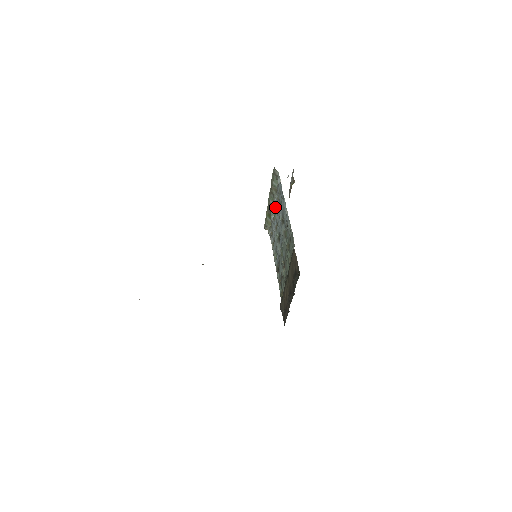
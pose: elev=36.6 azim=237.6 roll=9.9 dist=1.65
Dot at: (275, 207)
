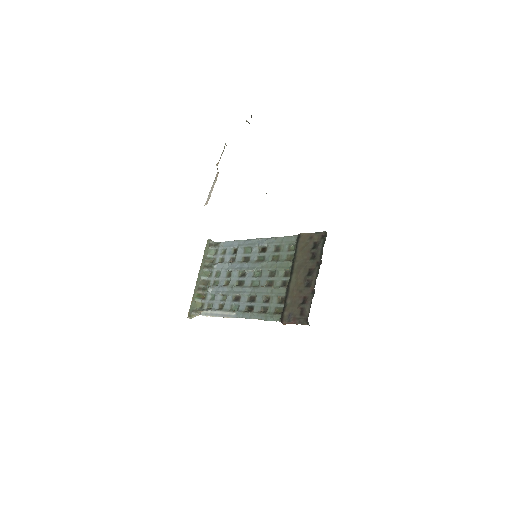
Dot at: (214, 276)
